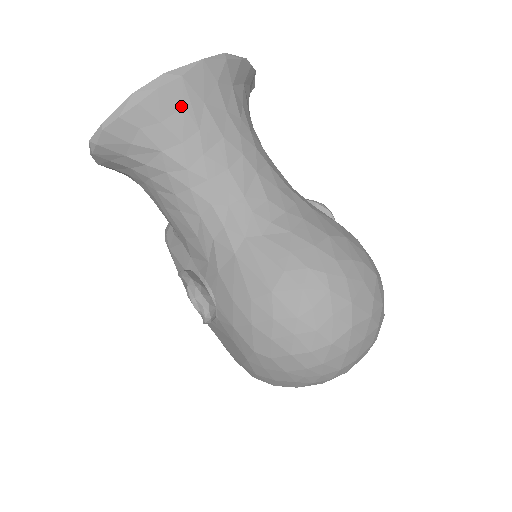
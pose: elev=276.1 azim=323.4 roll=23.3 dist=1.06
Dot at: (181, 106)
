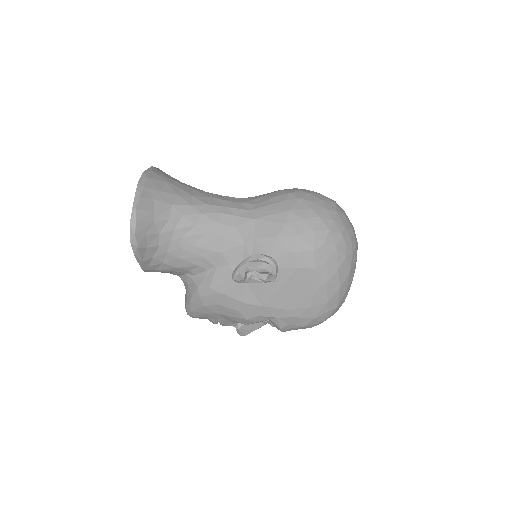
Dot at: (163, 181)
